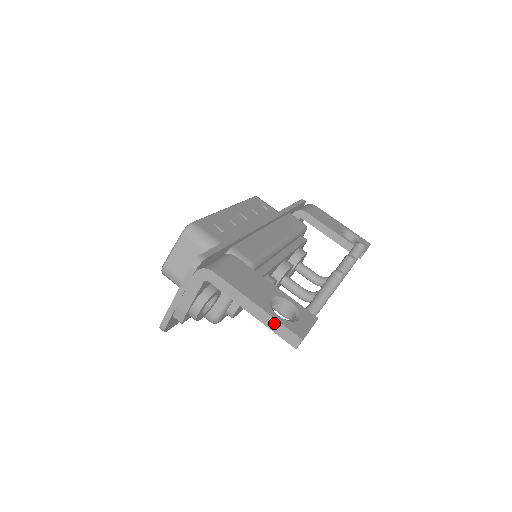
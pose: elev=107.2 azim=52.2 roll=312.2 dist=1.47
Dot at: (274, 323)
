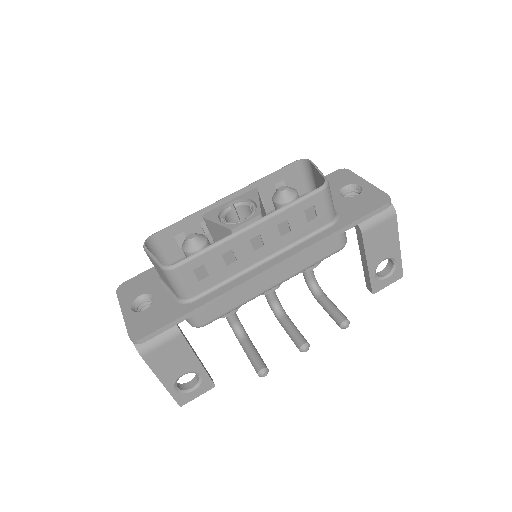
Dot at: (169, 391)
